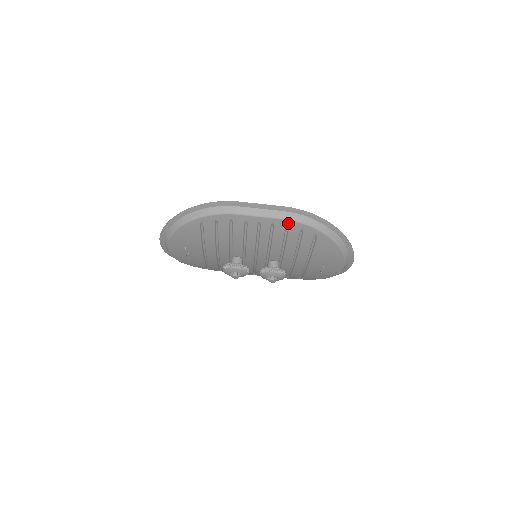
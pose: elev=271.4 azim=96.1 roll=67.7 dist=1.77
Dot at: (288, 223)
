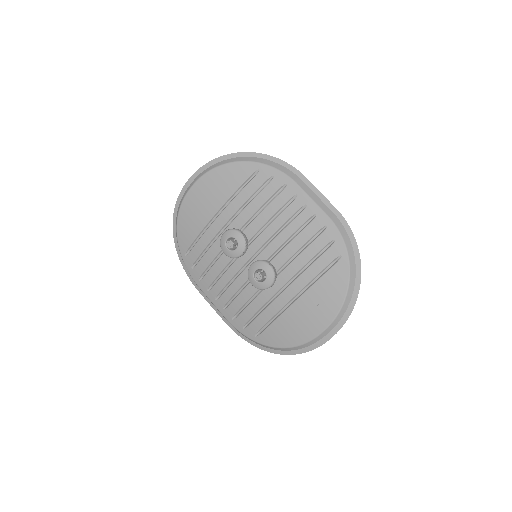
Dot at: (329, 224)
